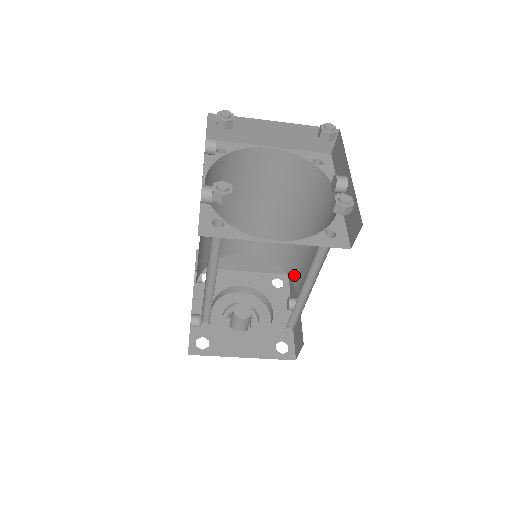
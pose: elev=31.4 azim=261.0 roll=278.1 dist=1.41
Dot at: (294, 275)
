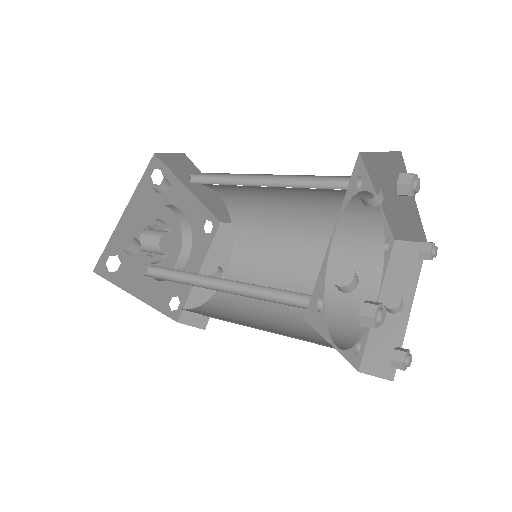
Dot at: (242, 255)
